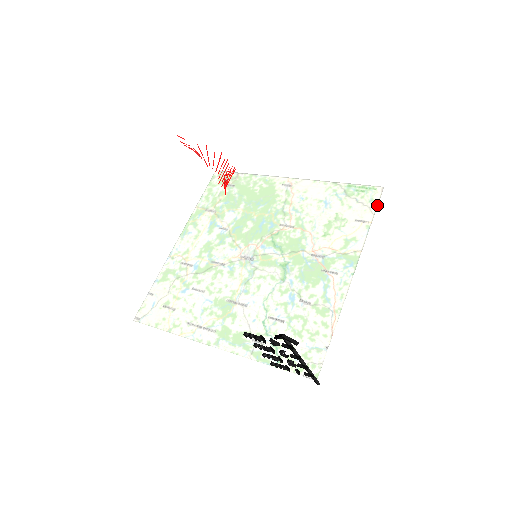
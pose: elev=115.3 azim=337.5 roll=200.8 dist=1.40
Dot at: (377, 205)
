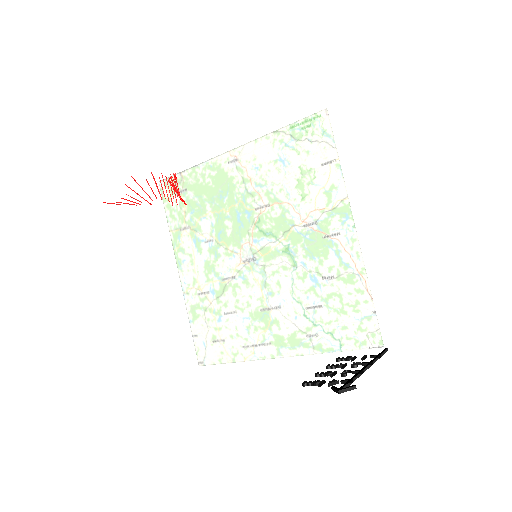
Dot at: (332, 135)
